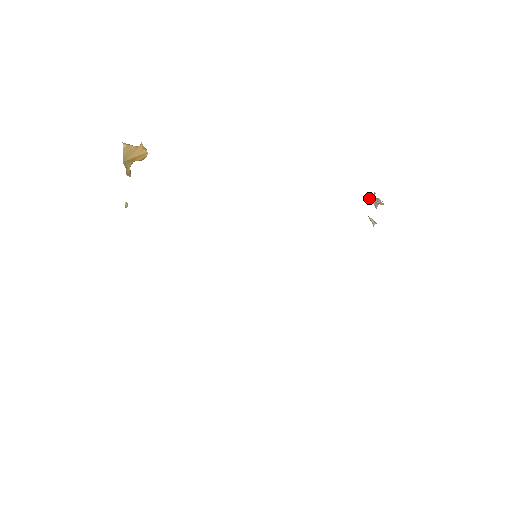
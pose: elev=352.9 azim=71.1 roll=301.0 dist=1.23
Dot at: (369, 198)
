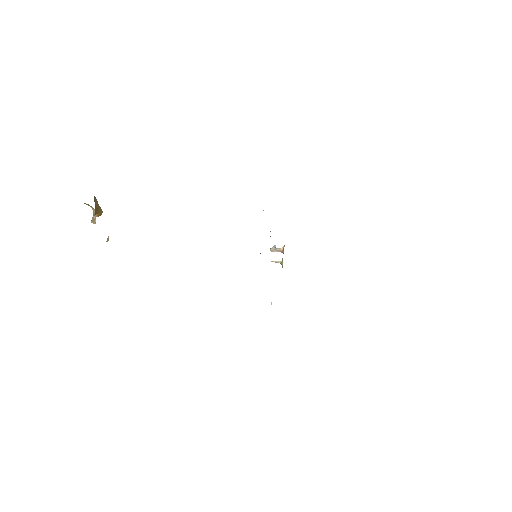
Dot at: (272, 248)
